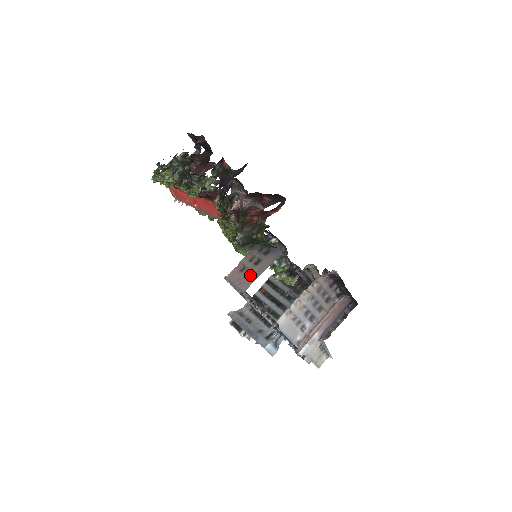
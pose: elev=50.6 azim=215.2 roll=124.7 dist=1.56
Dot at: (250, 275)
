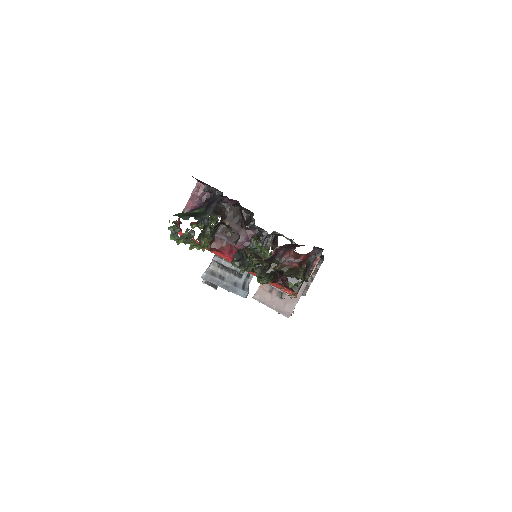
Dot at: (285, 299)
